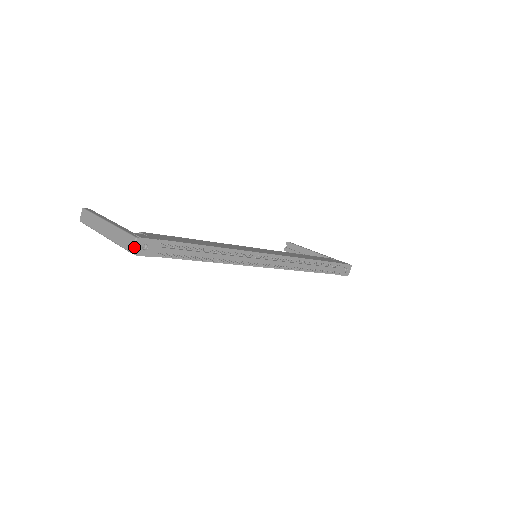
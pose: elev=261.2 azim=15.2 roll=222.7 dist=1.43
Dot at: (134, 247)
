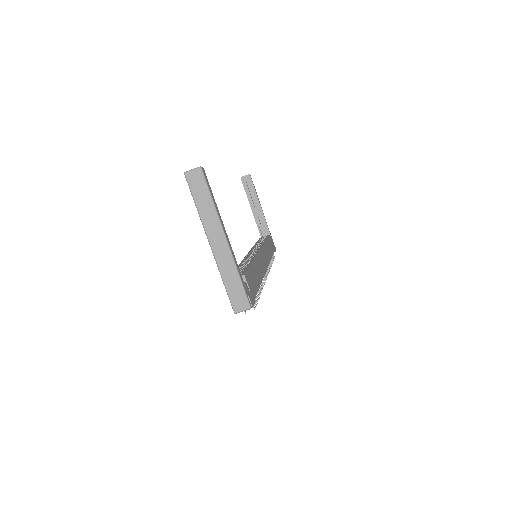
Dot at: (242, 311)
